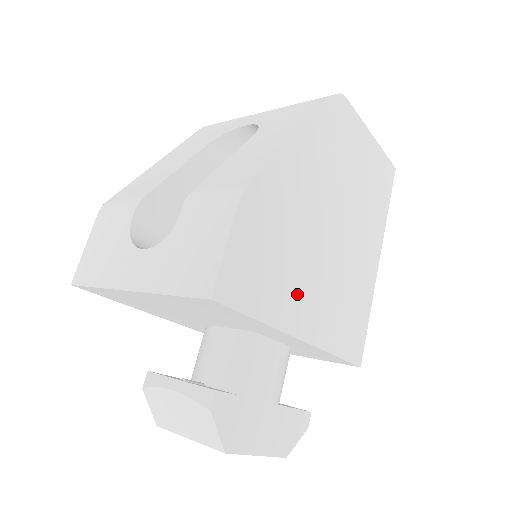
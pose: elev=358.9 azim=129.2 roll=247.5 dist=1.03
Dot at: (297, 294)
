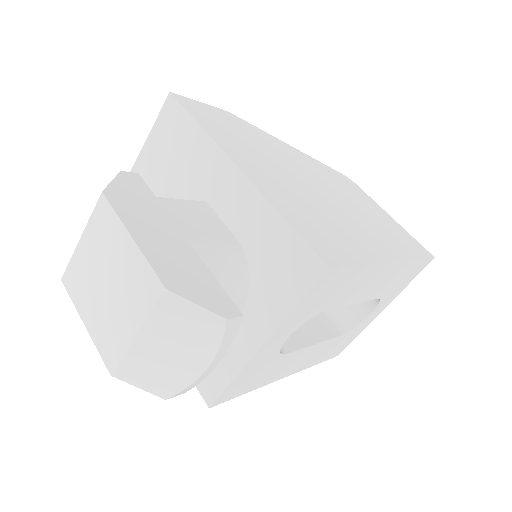
Dot at: (249, 157)
